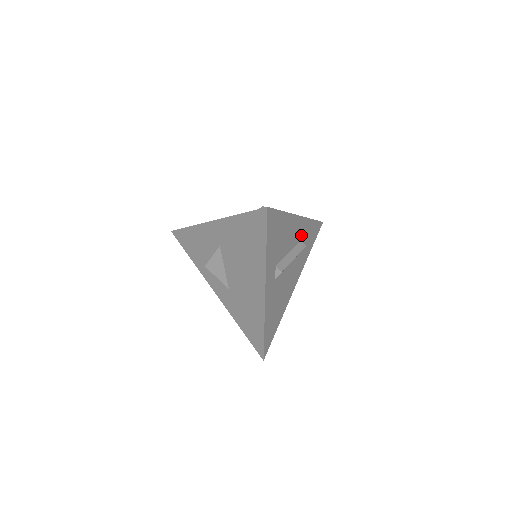
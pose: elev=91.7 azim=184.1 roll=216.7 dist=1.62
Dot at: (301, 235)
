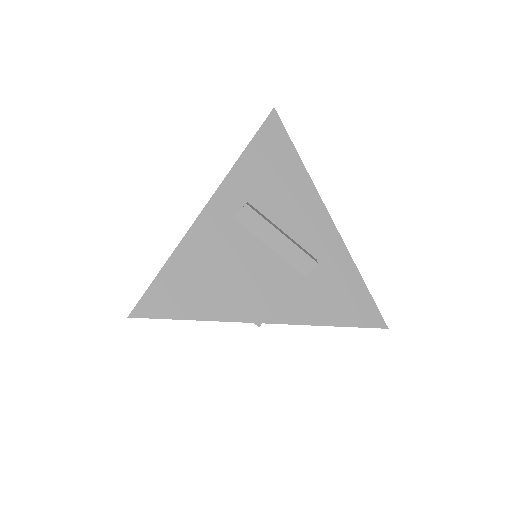
Dot at: (322, 253)
